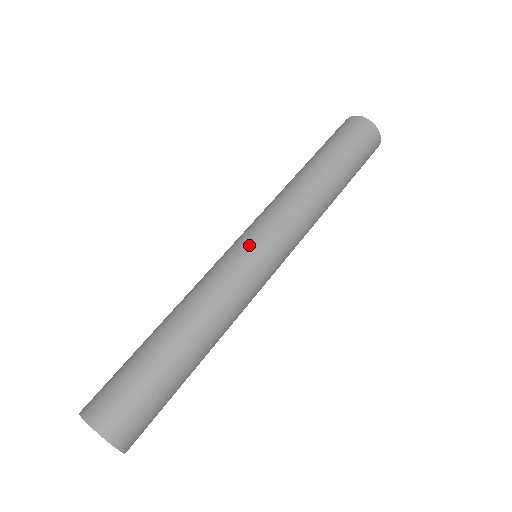
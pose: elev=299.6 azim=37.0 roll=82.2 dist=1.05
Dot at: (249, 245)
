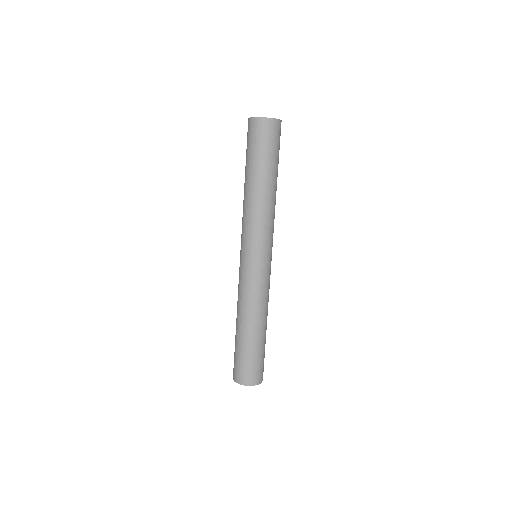
Dot at: (257, 263)
